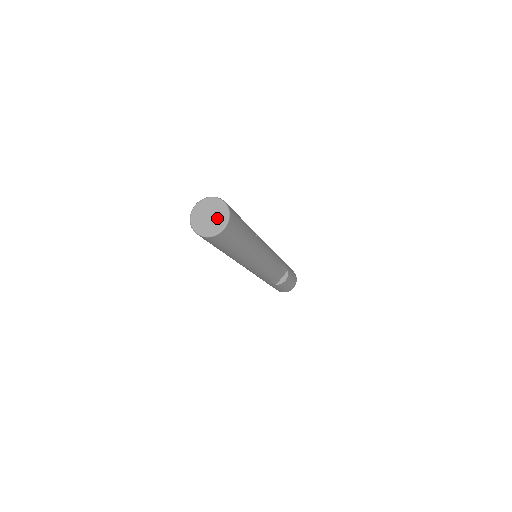
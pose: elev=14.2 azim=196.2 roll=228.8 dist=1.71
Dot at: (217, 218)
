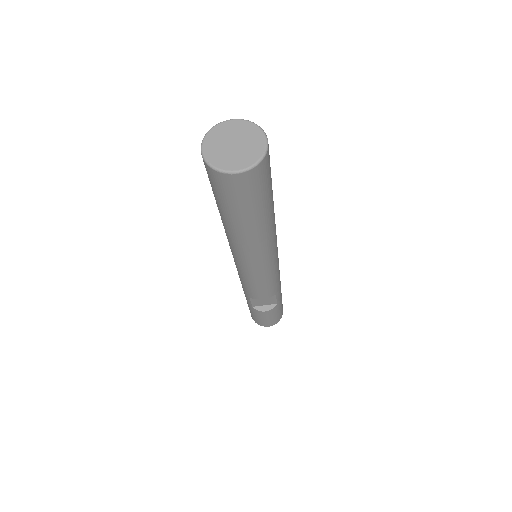
Dot at: (241, 154)
